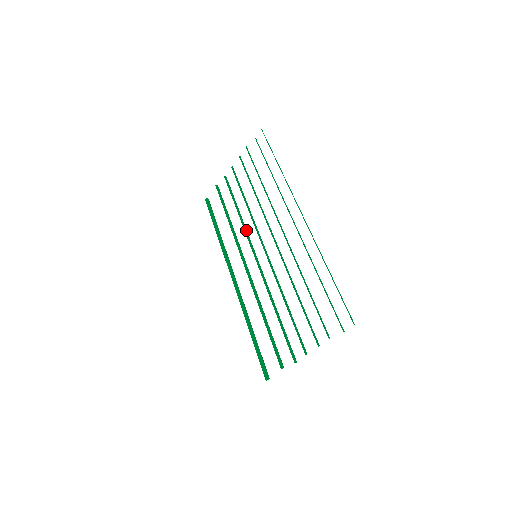
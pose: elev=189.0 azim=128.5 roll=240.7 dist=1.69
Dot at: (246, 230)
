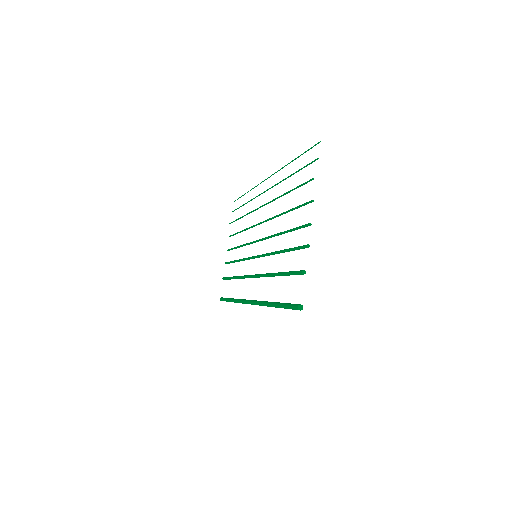
Dot at: (245, 258)
